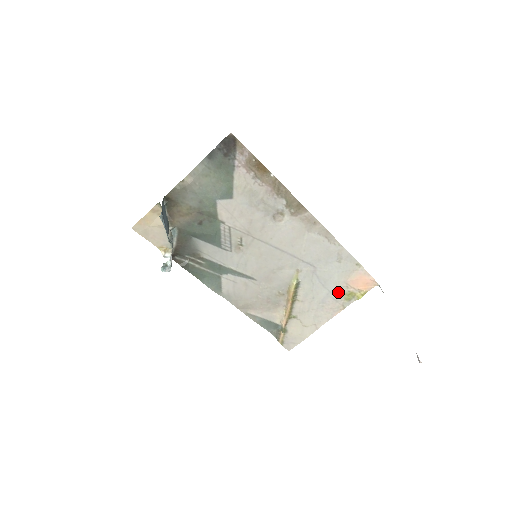
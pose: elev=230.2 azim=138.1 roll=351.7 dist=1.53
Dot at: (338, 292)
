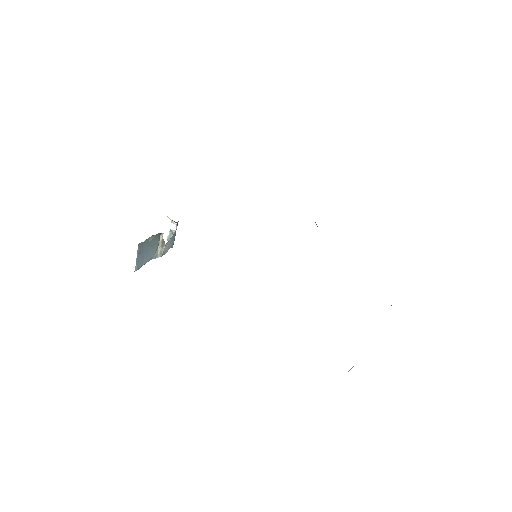
Dot at: occluded
